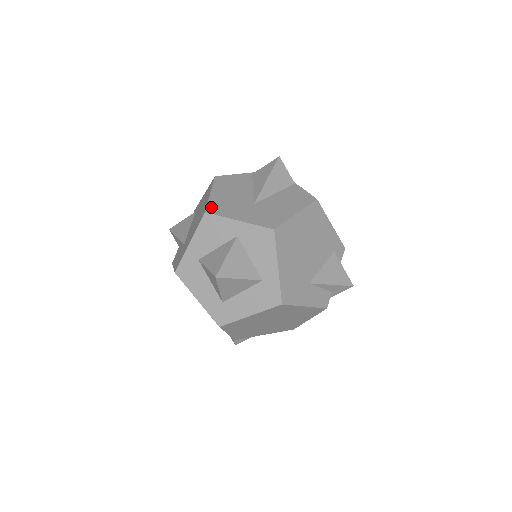
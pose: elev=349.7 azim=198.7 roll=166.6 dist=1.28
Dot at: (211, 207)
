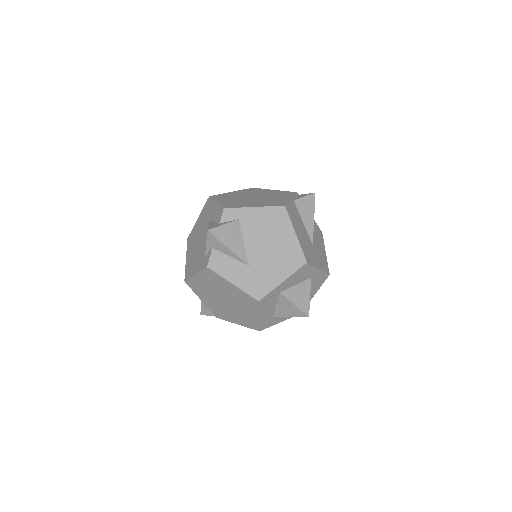
Dot at: (306, 255)
